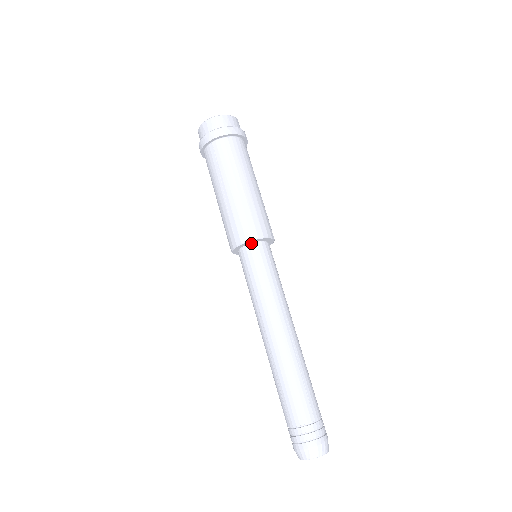
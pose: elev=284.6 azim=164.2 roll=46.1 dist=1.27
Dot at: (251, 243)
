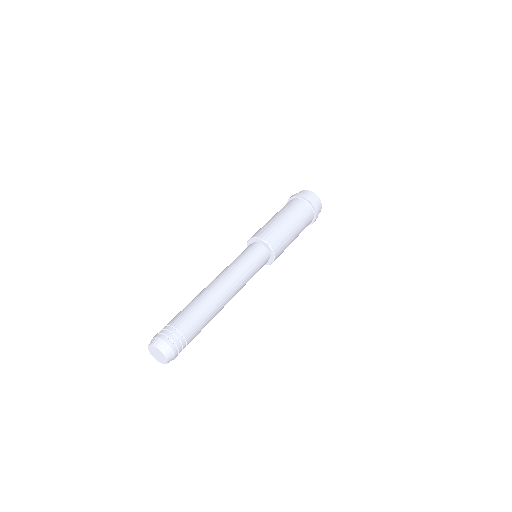
Dot at: (262, 244)
